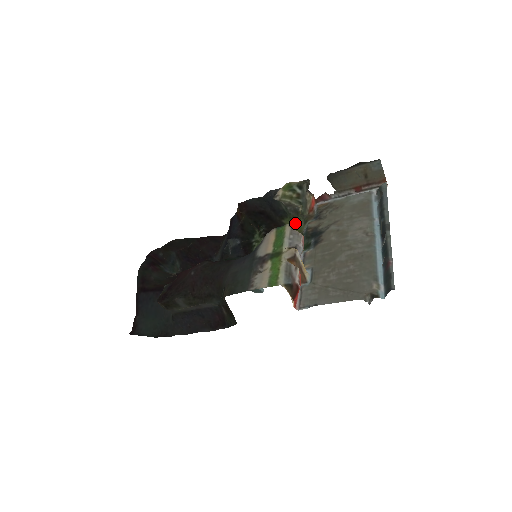
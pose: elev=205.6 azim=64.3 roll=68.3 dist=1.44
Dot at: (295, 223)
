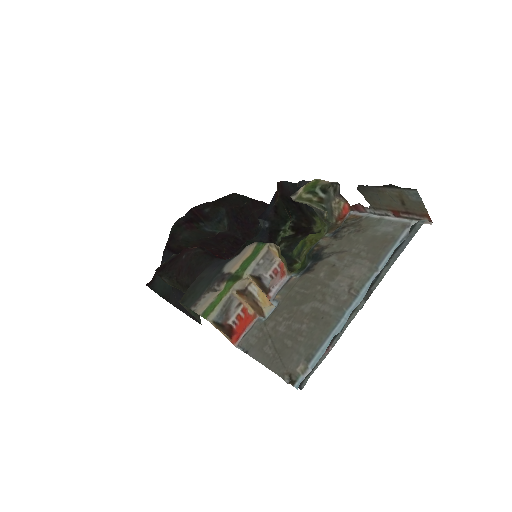
Dot at: (322, 226)
